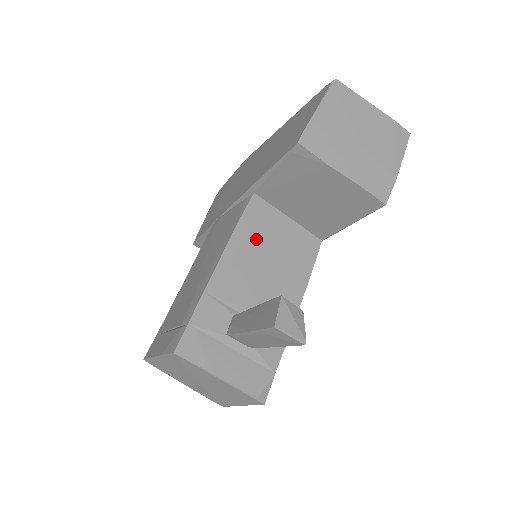
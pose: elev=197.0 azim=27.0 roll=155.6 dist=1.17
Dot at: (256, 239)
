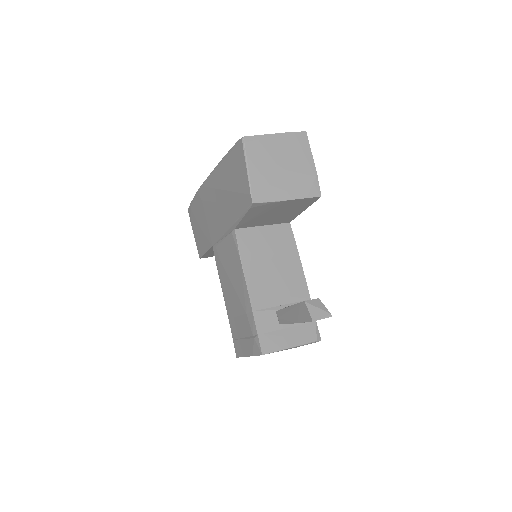
Dot at: (256, 257)
